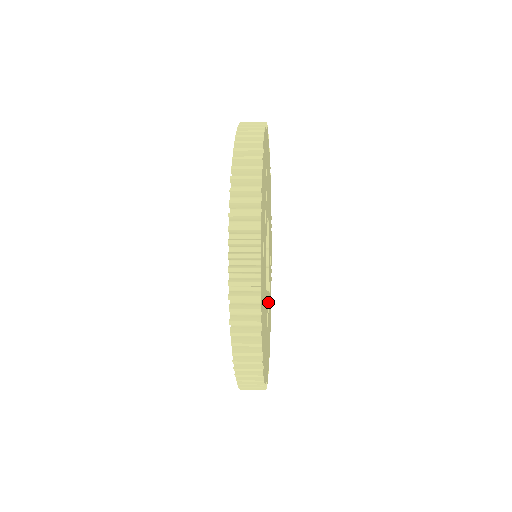
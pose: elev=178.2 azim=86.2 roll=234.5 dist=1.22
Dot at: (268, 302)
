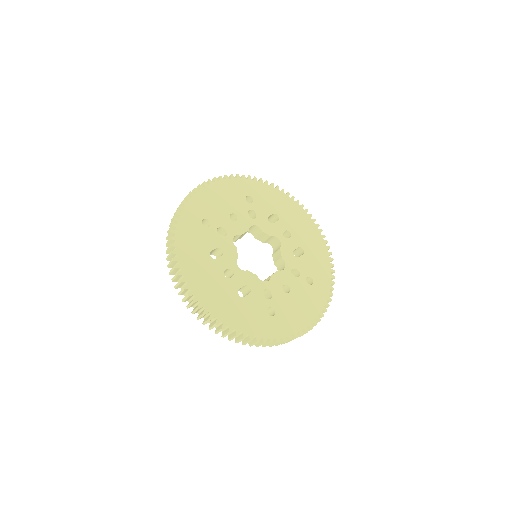
Dot at: (271, 292)
